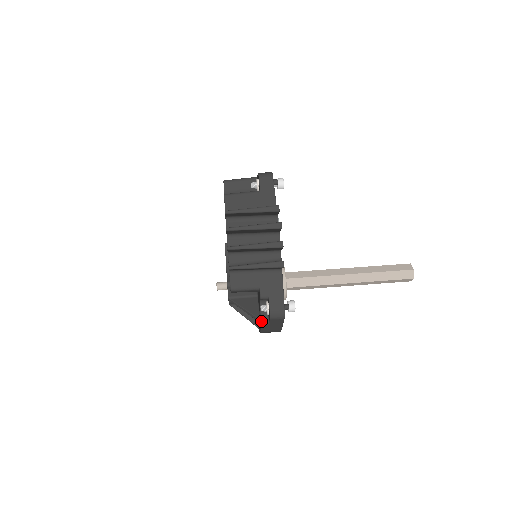
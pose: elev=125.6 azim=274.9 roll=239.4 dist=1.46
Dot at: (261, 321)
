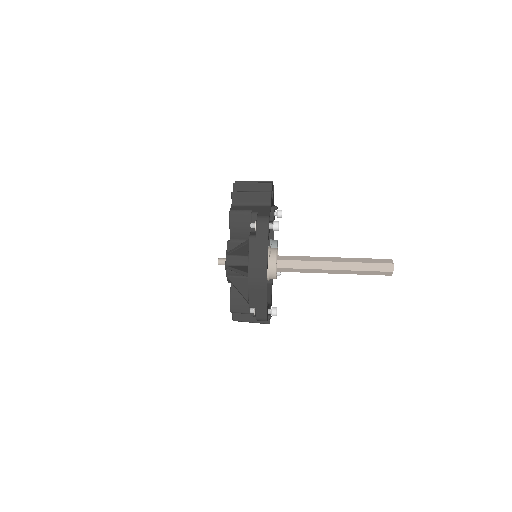
Dot at: (249, 235)
